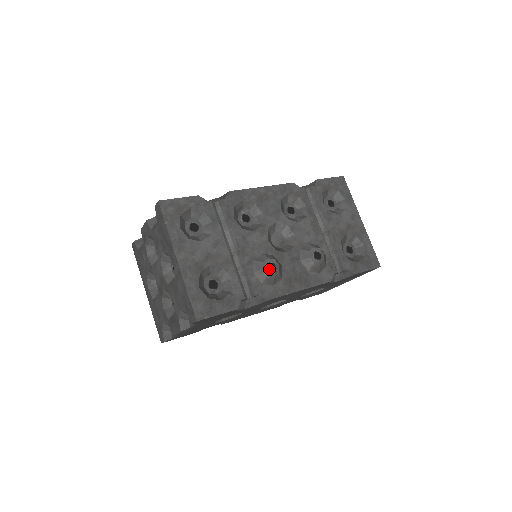
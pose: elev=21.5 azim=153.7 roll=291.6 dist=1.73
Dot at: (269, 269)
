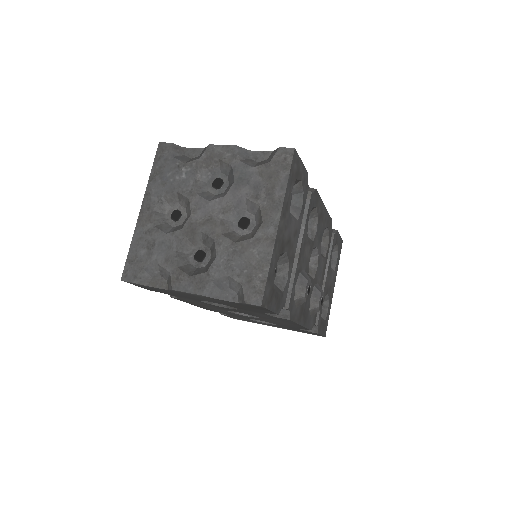
Dot at: (308, 291)
